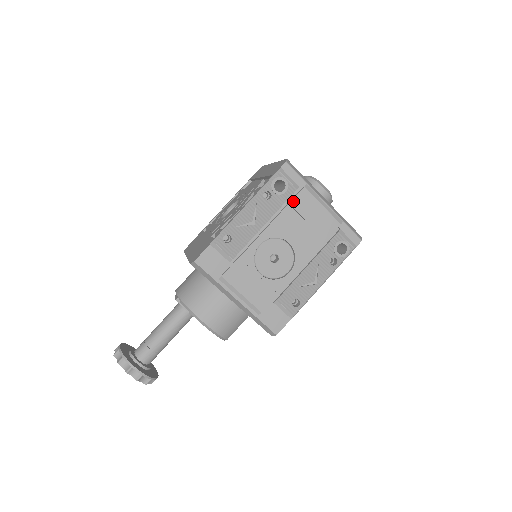
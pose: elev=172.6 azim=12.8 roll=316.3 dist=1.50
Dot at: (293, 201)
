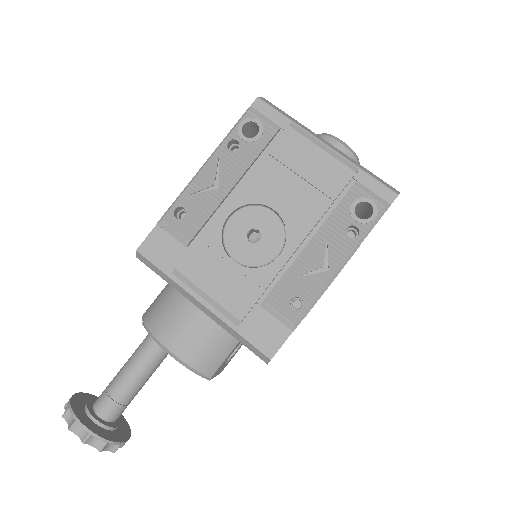
Dot at: (273, 148)
